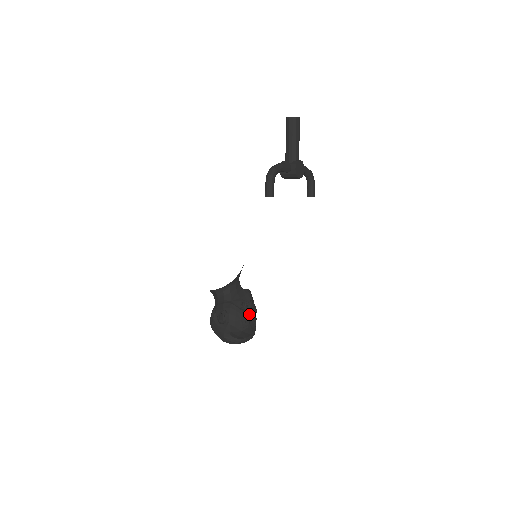
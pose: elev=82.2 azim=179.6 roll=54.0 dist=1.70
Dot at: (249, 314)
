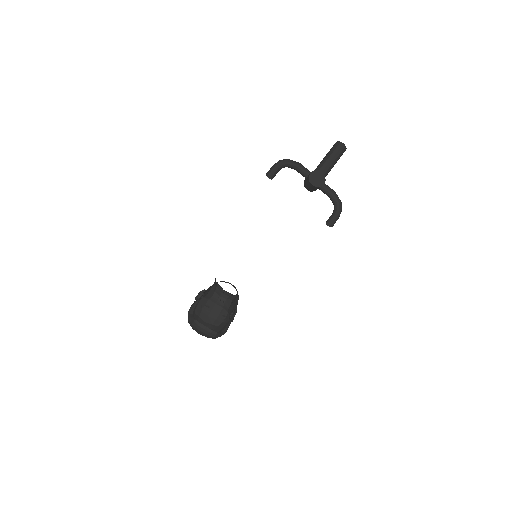
Dot at: occluded
